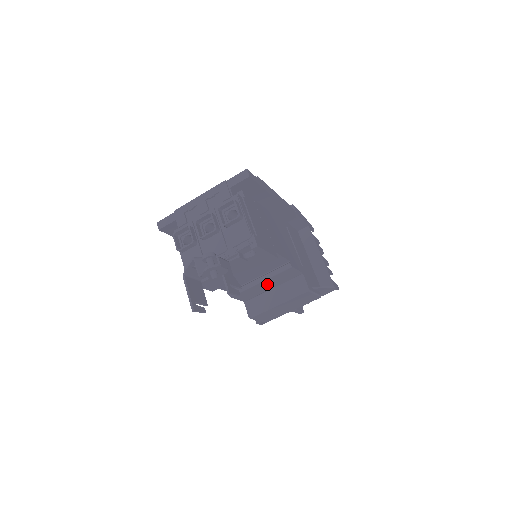
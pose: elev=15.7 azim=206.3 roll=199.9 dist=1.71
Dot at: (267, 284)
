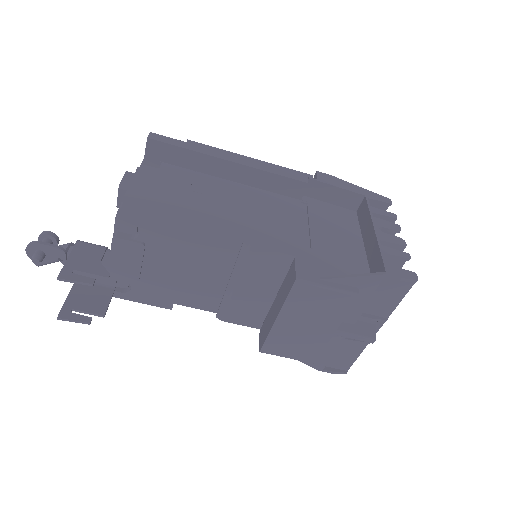
Dot at: (254, 289)
